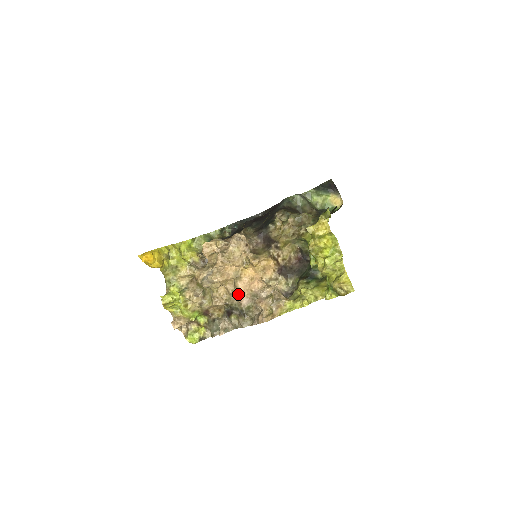
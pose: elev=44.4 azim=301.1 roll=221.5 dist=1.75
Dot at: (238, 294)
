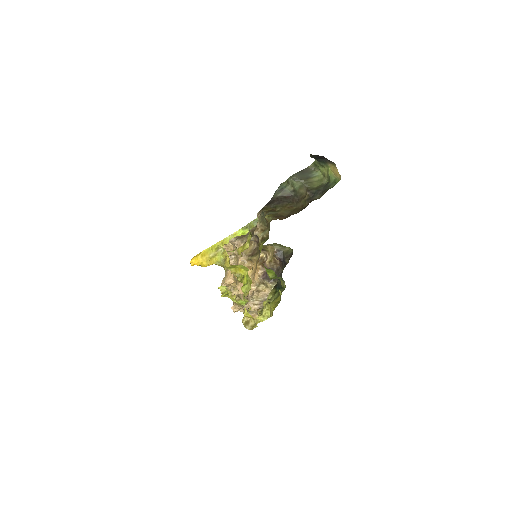
Dot at: occluded
